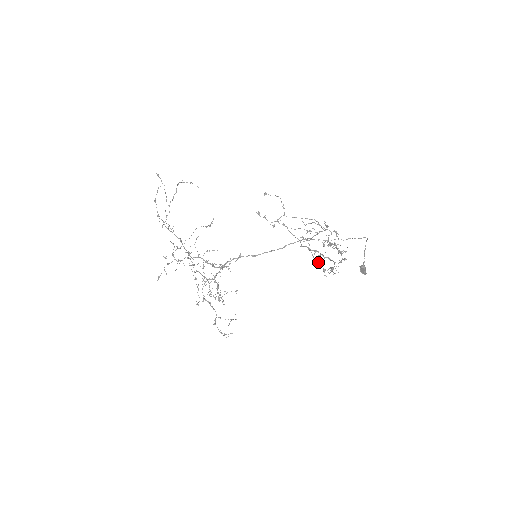
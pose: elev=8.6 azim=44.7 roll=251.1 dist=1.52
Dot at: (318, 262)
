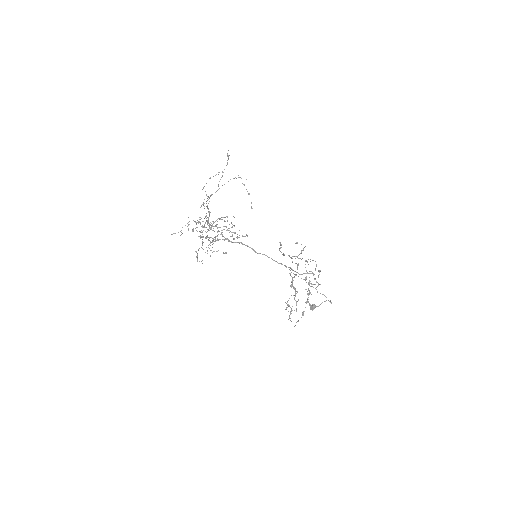
Dot at: occluded
